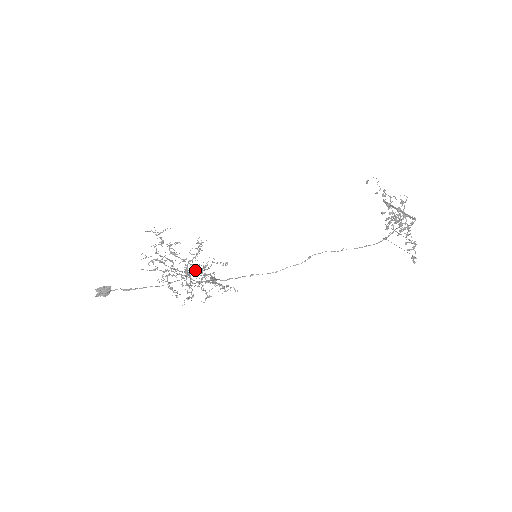
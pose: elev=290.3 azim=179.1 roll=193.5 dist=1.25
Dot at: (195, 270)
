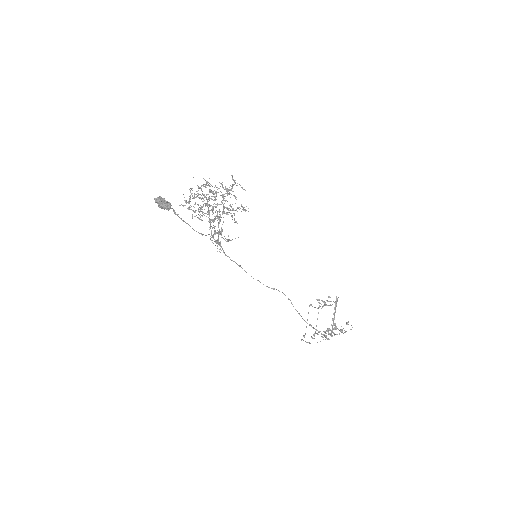
Dot at: occluded
